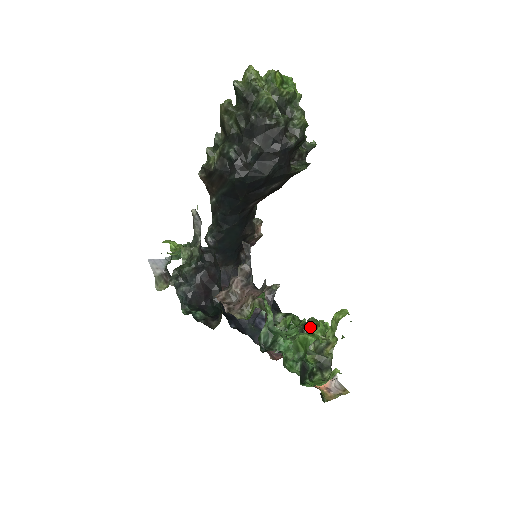
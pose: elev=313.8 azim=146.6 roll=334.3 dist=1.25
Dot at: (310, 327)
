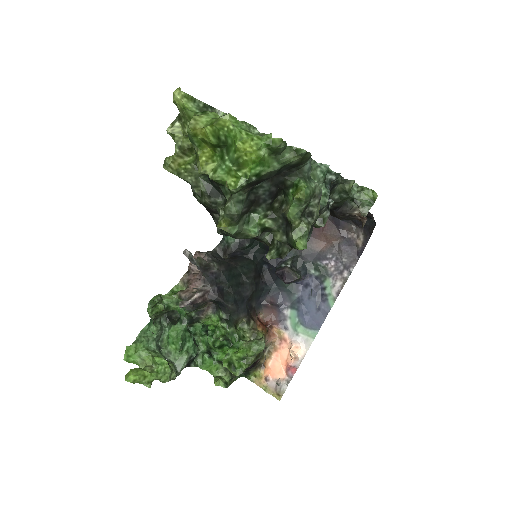
Dot at: (241, 345)
